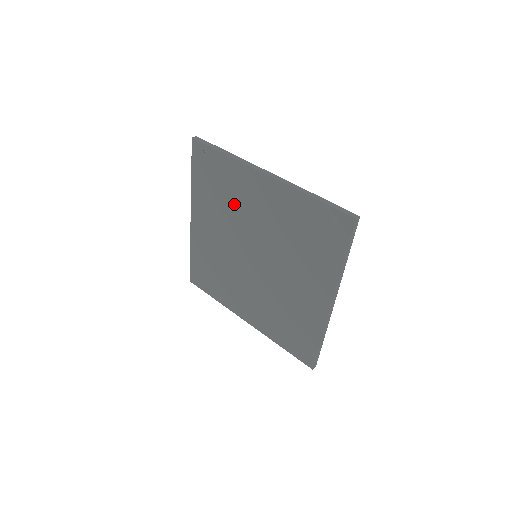
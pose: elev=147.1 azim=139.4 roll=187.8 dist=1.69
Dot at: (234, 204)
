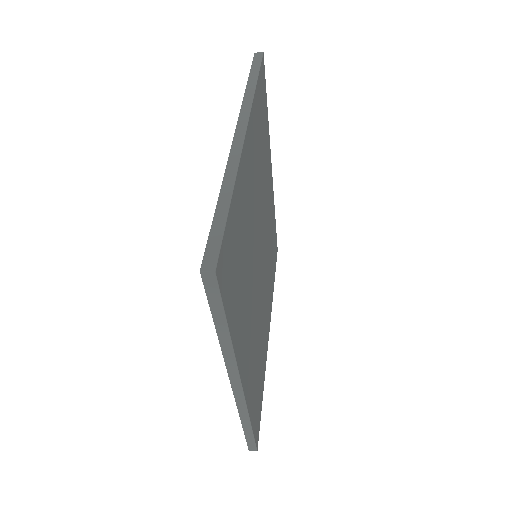
Dot at: occluded
